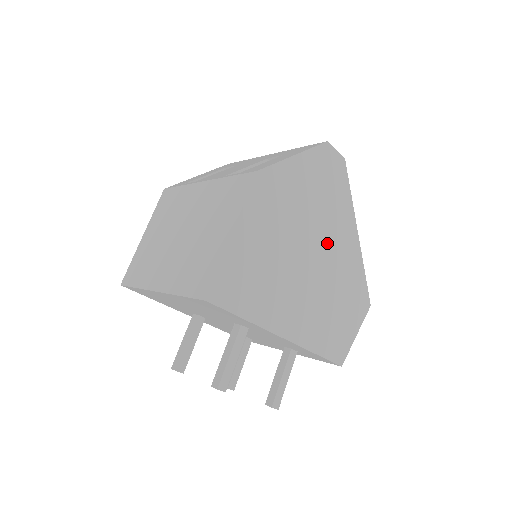
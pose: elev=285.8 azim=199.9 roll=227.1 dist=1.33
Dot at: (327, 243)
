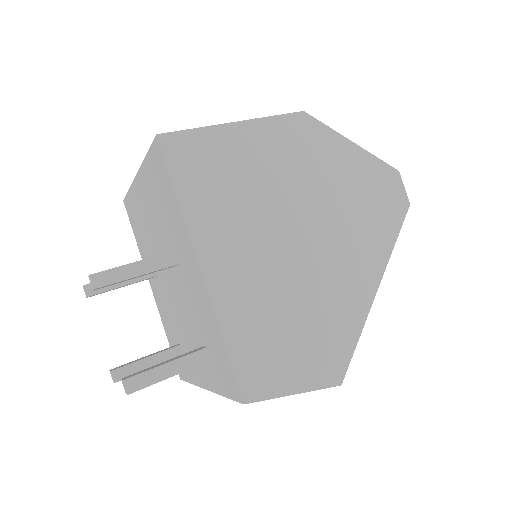
Dot at: (332, 249)
